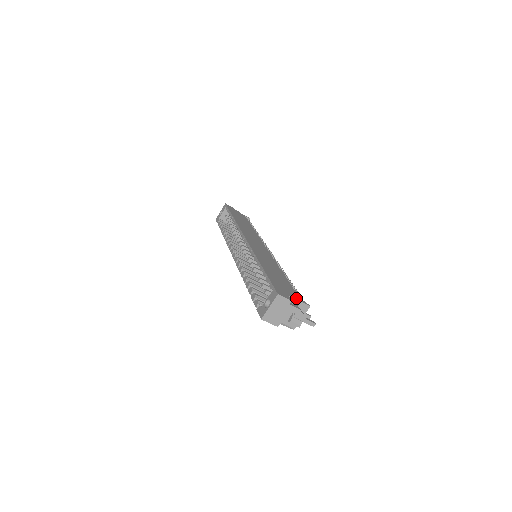
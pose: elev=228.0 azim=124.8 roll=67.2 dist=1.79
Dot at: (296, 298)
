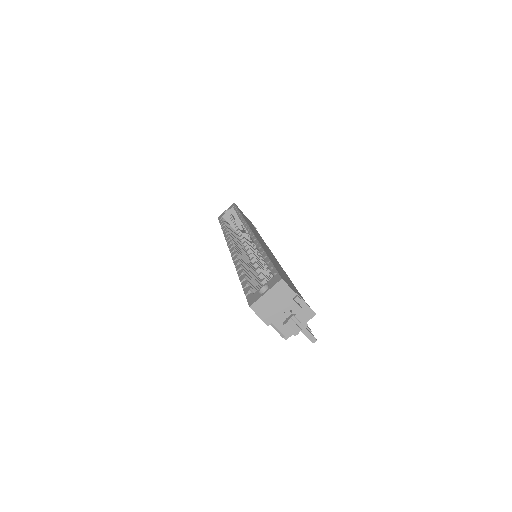
Dot at: (301, 297)
